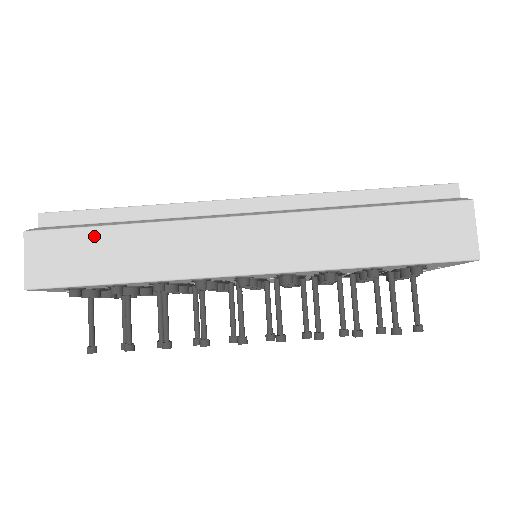
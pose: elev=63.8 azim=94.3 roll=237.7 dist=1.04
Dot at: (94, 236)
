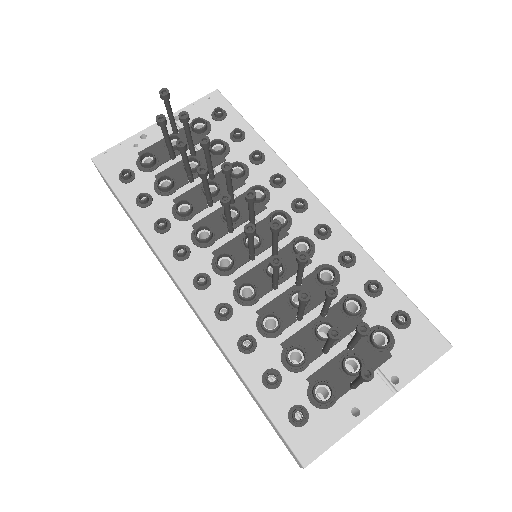
Dot at: occluded
